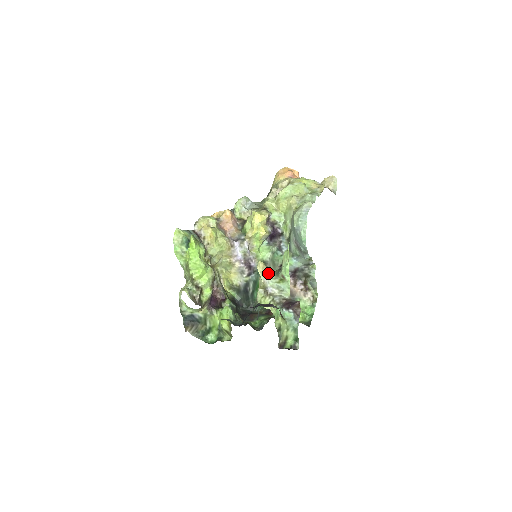
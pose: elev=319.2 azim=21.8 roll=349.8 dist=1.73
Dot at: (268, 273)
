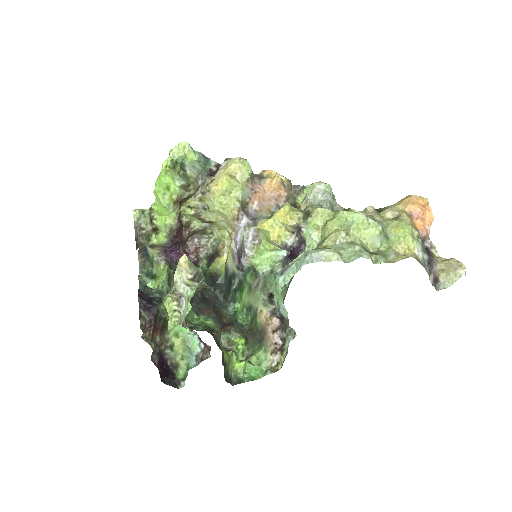
Dot at: (186, 277)
